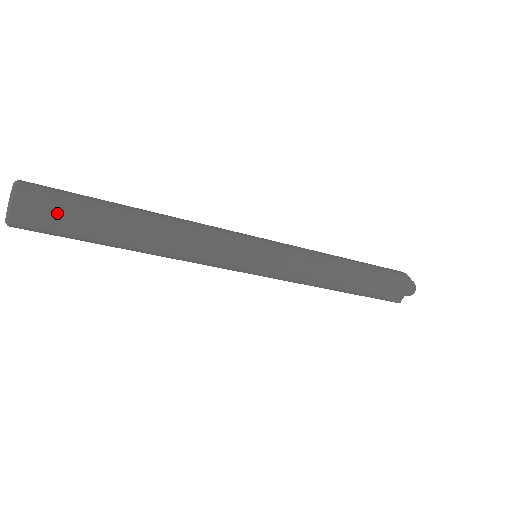
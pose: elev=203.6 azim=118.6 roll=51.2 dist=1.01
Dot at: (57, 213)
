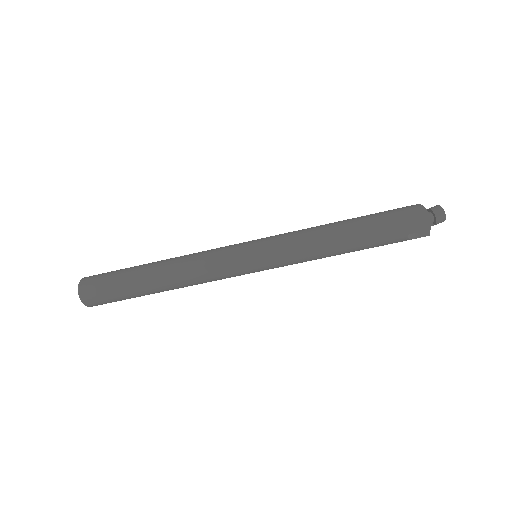
Dot at: (105, 293)
